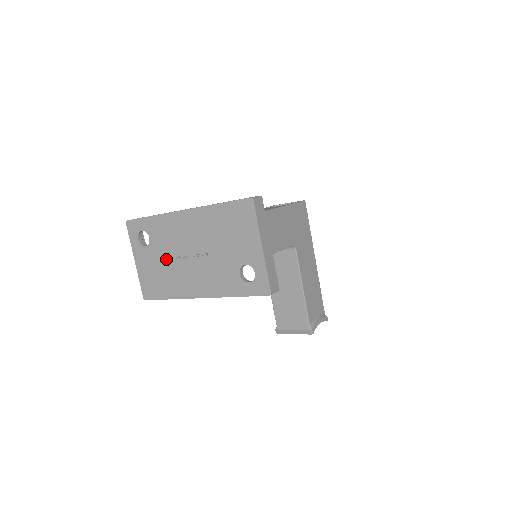
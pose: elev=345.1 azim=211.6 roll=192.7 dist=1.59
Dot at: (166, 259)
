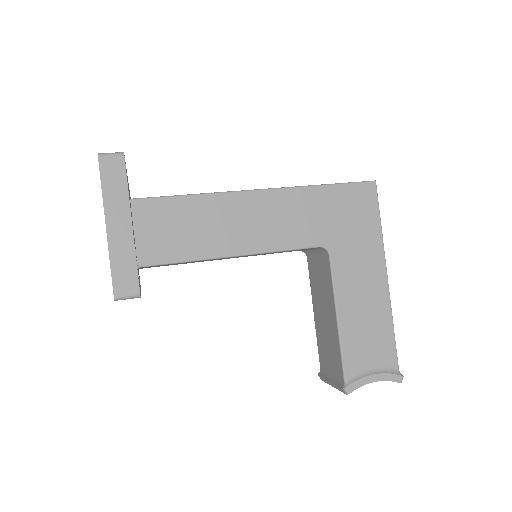
Dot at: occluded
